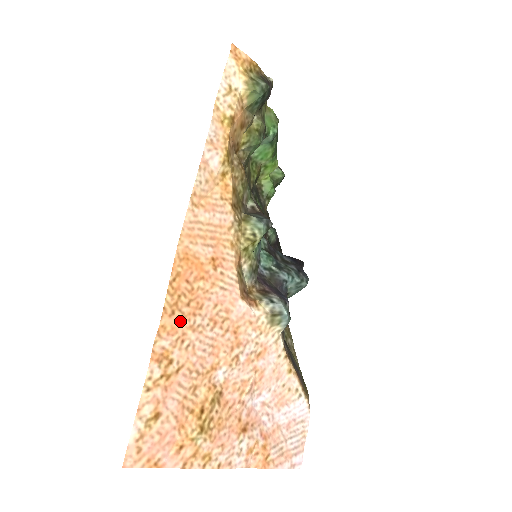
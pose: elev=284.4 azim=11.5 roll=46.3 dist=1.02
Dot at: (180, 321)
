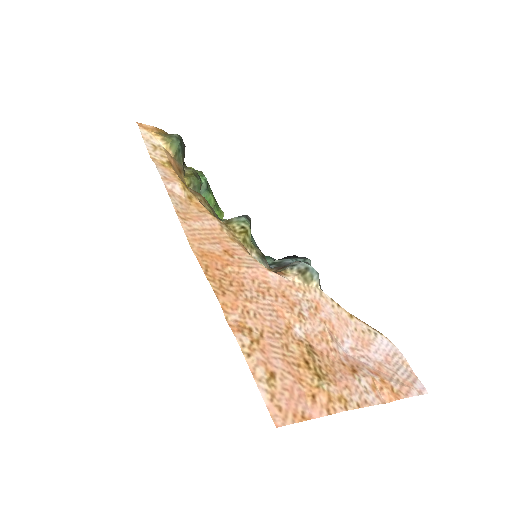
Dot at: (234, 298)
